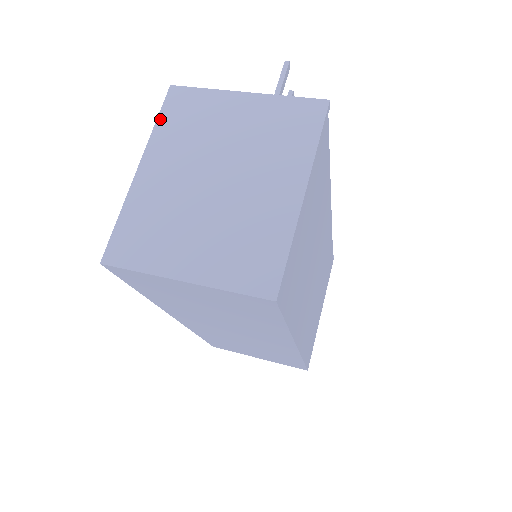
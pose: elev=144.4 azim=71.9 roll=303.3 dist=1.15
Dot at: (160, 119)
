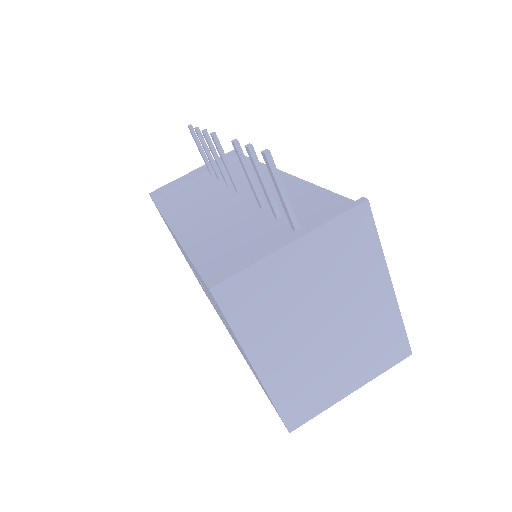
Dot at: (233, 324)
